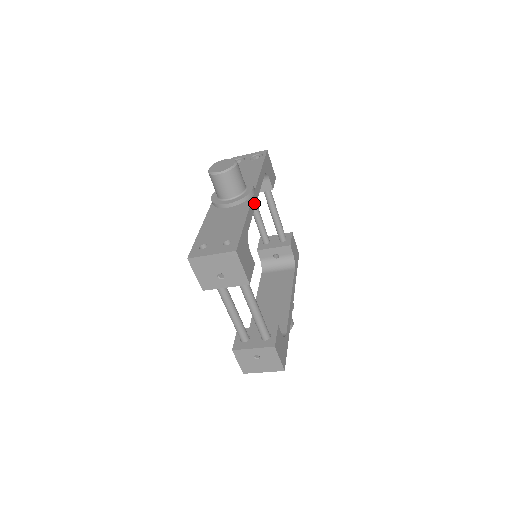
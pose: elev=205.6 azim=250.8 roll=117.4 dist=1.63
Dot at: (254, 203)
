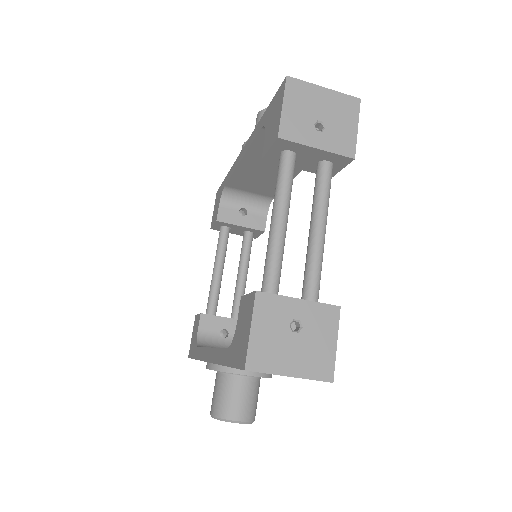
Dot at: occluded
